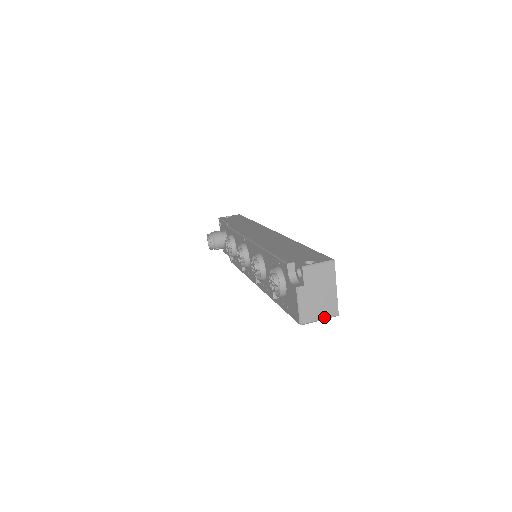
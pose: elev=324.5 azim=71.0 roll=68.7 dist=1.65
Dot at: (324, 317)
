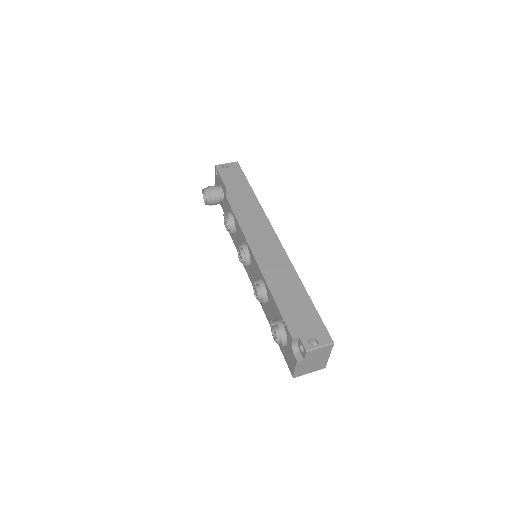
Dot at: (313, 371)
